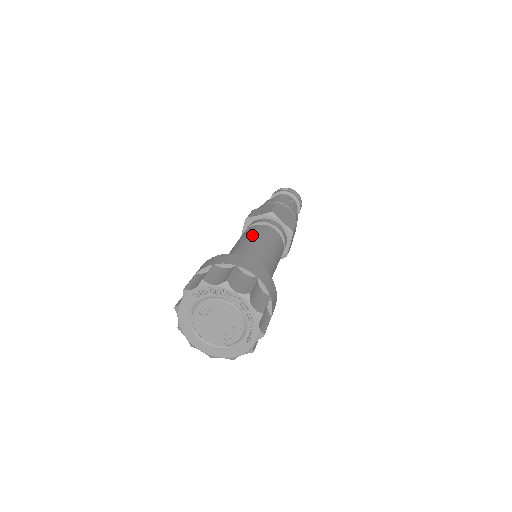
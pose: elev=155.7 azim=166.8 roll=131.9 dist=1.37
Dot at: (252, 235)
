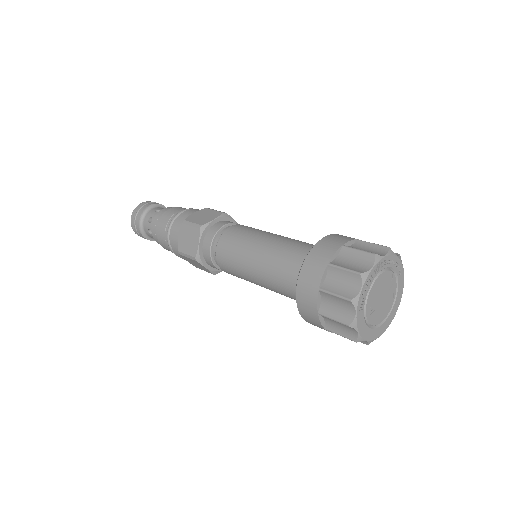
Dot at: (241, 252)
